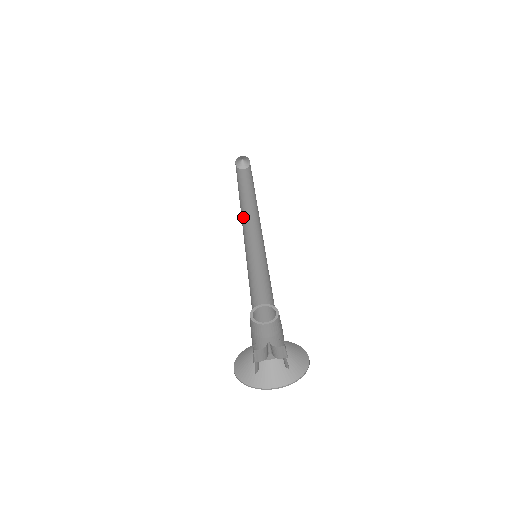
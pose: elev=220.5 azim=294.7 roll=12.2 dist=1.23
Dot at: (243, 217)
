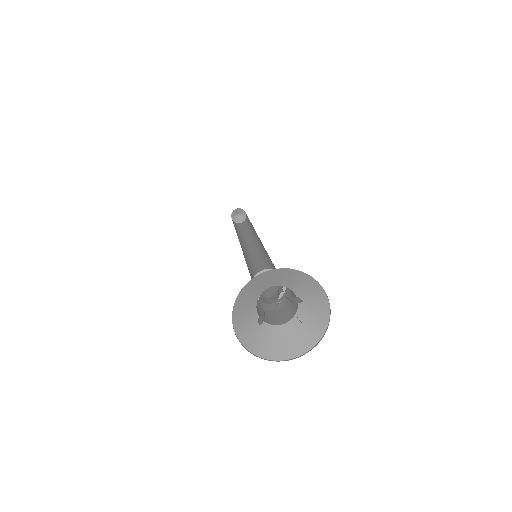
Dot at: (239, 241)
